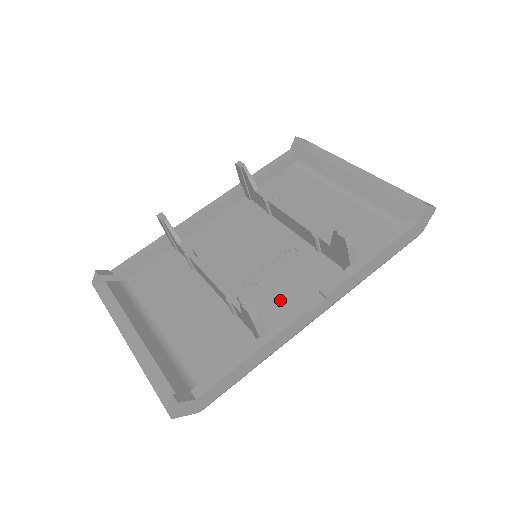
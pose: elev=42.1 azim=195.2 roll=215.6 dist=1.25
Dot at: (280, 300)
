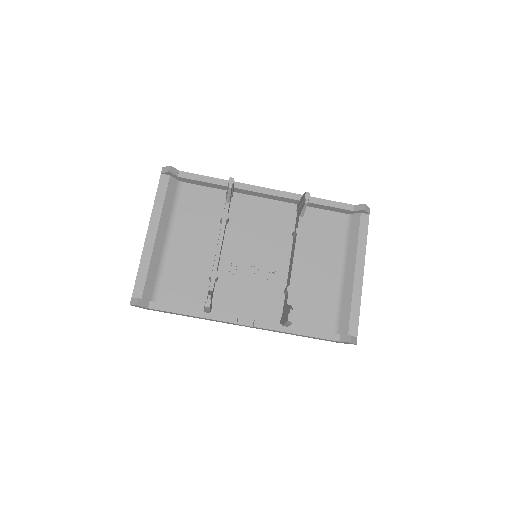
Dot at: (237, 297)
